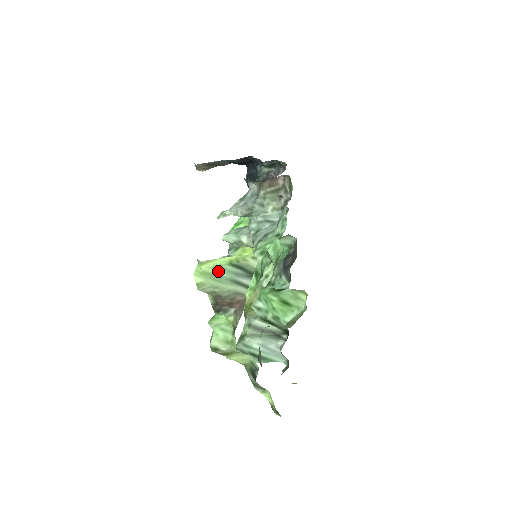
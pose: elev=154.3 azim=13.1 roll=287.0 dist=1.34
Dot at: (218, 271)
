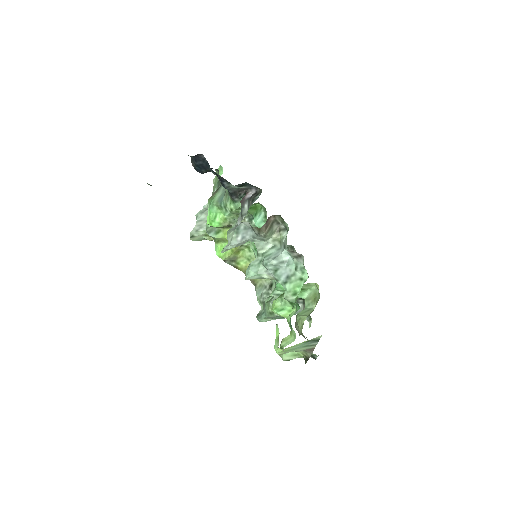
Dot at: (295, 347)
